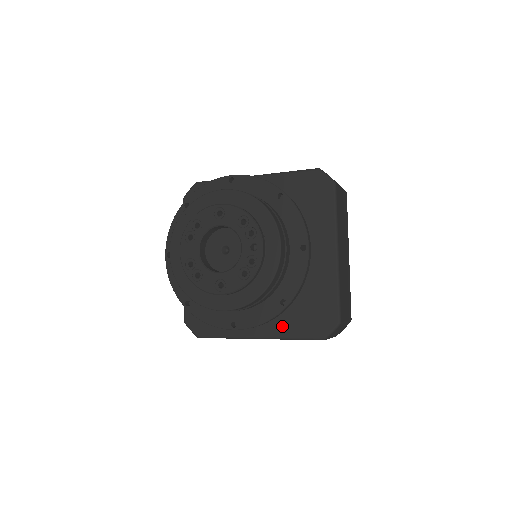
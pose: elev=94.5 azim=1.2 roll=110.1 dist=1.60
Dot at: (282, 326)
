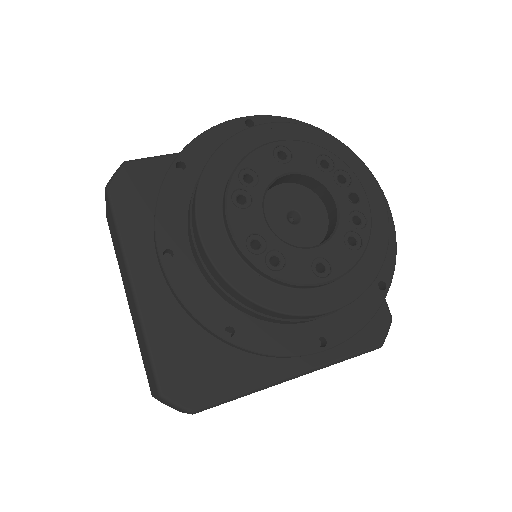
Dot at: occluded
